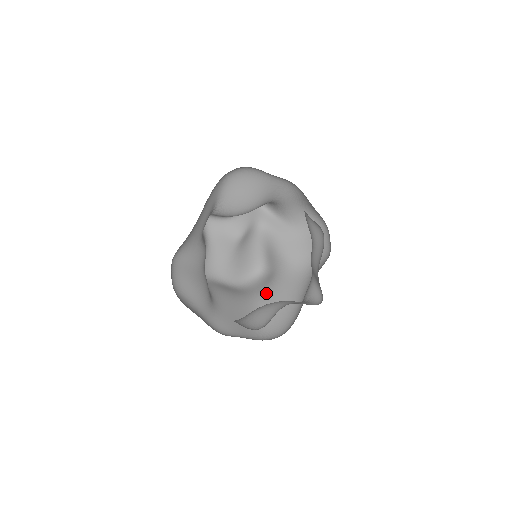
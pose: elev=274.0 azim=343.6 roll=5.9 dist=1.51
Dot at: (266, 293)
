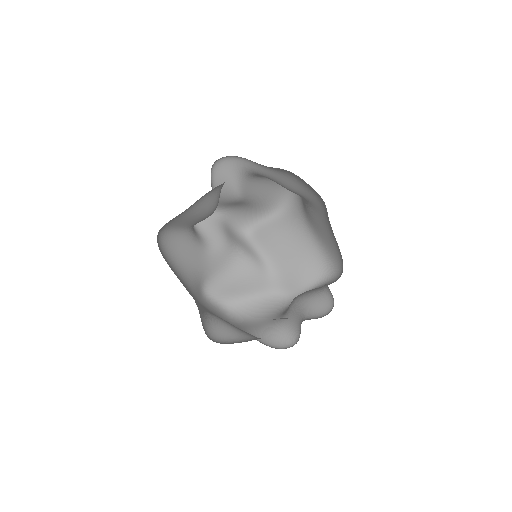
Dot at: (308, 220)
